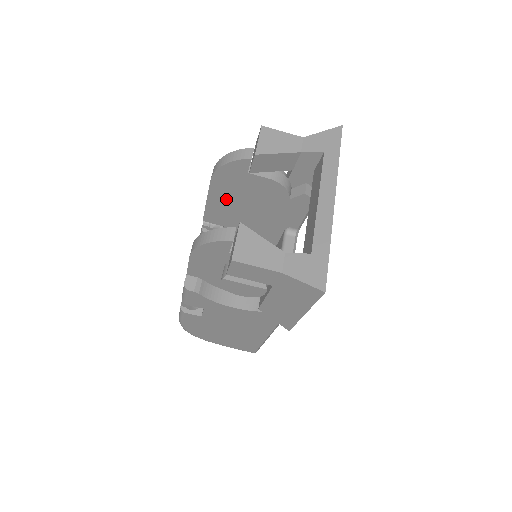
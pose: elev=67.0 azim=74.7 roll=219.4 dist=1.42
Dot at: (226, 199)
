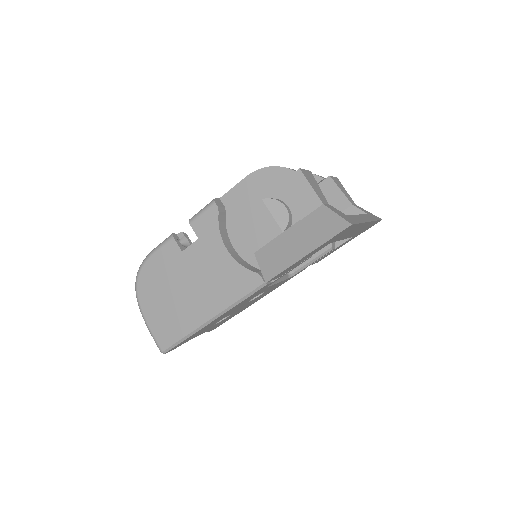
Dot at: occluded
